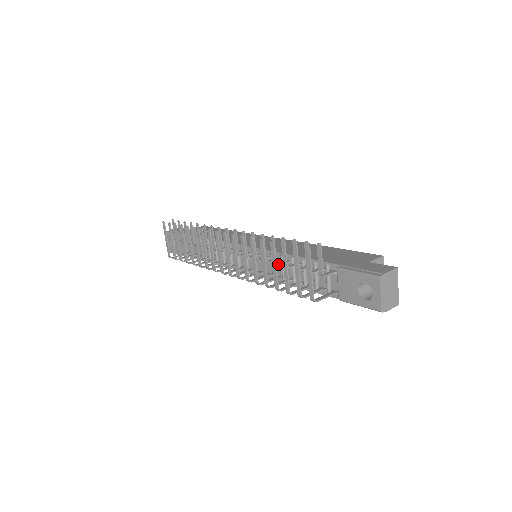
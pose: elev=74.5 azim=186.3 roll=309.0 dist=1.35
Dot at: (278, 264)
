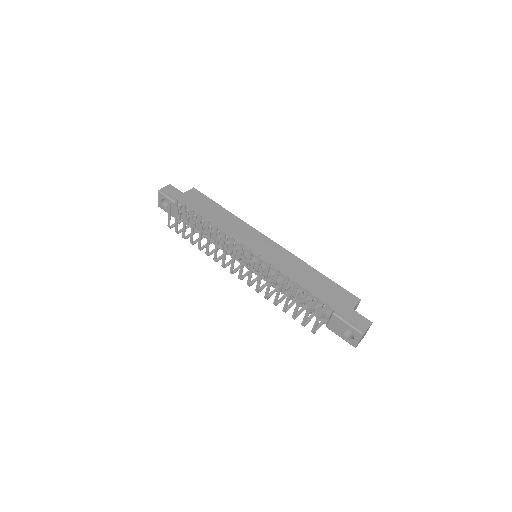
Dot at: (285, 290)
